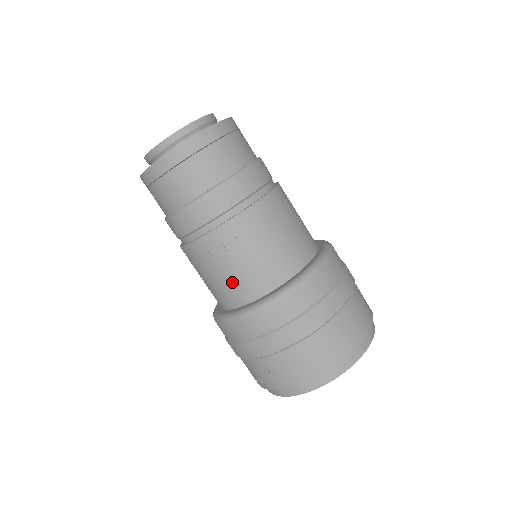
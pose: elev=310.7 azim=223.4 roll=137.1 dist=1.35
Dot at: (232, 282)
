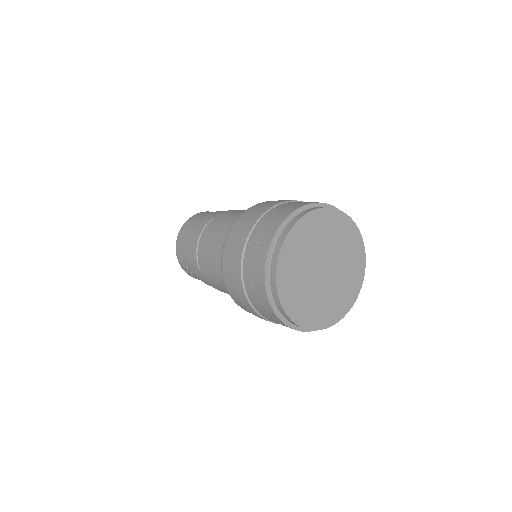
Dot at: (224, 231)
